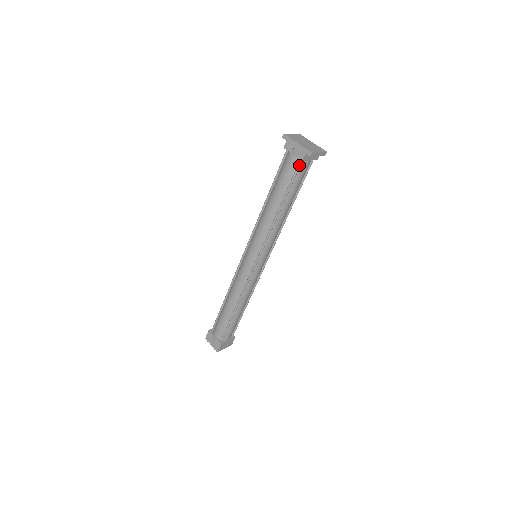
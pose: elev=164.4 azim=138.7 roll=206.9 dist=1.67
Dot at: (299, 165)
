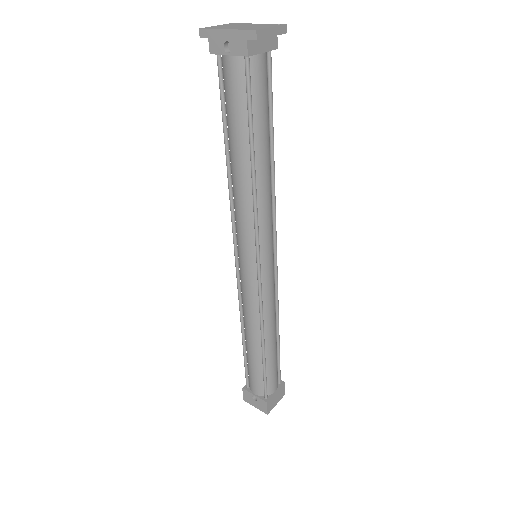
Dot at: (247, 68)
